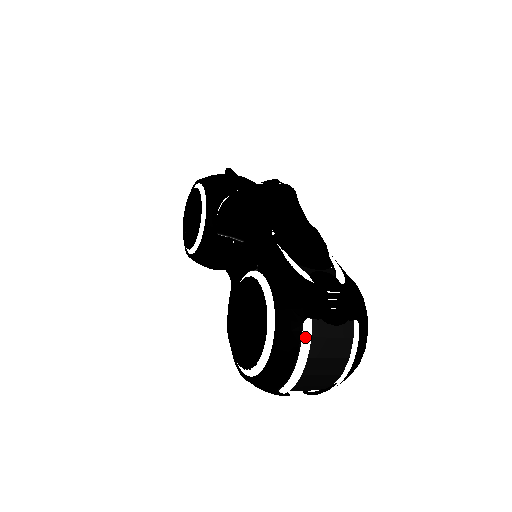
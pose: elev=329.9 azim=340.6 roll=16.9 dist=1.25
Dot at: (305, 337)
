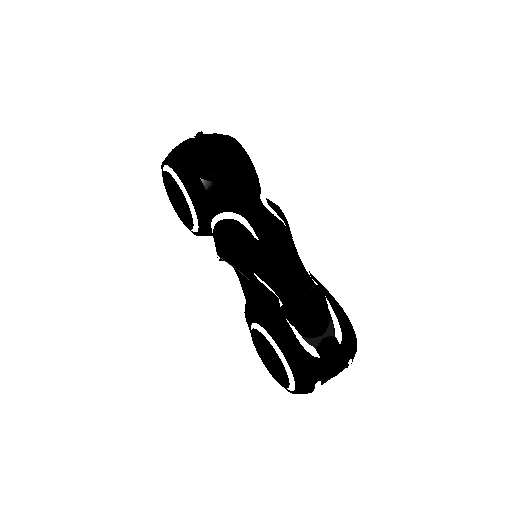
Dot at: (317, 388)
